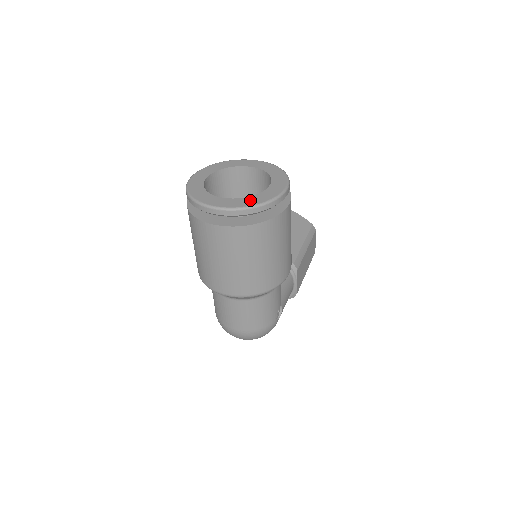
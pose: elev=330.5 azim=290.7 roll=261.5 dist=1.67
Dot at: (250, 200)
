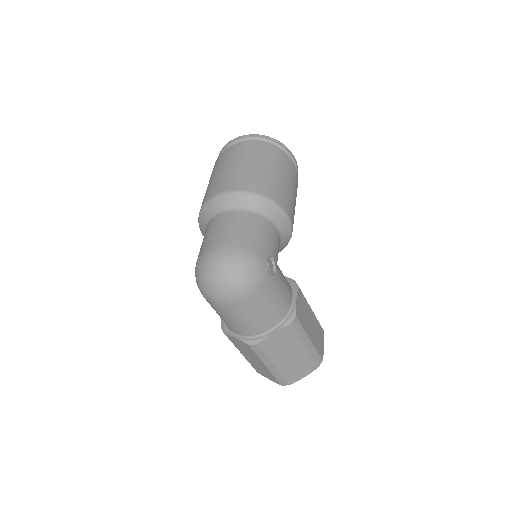
Dot at: occluded
